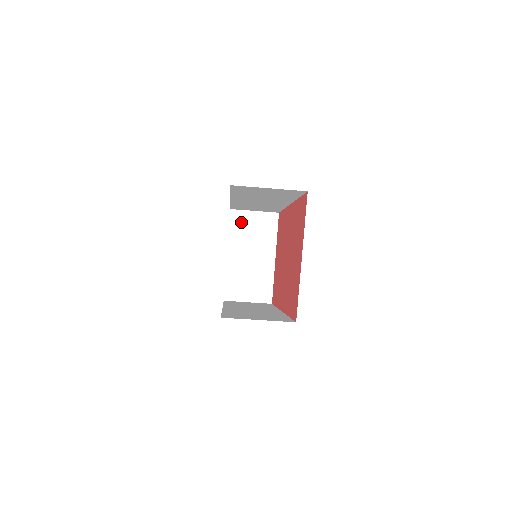
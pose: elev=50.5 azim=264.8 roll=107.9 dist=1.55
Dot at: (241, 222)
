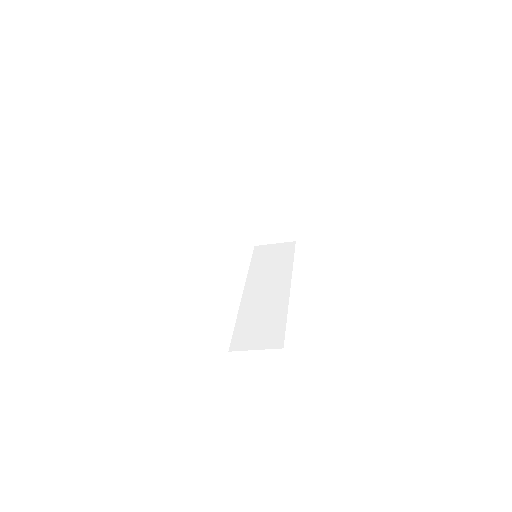
Dot at: (246, 187)
